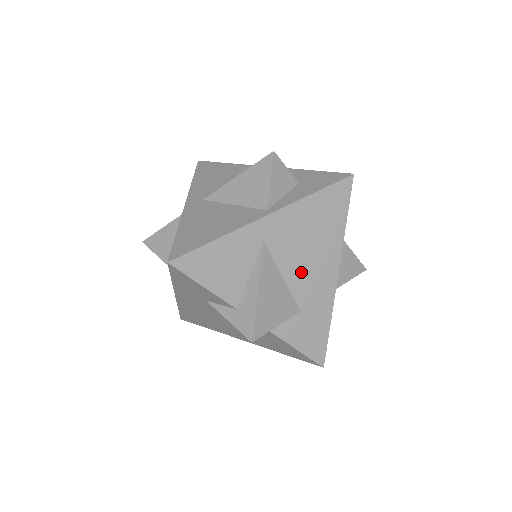
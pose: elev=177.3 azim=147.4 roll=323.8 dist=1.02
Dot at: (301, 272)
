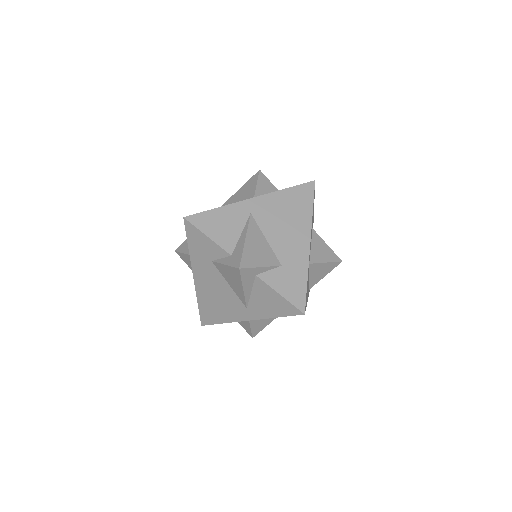
Dot at: (280, 238)
